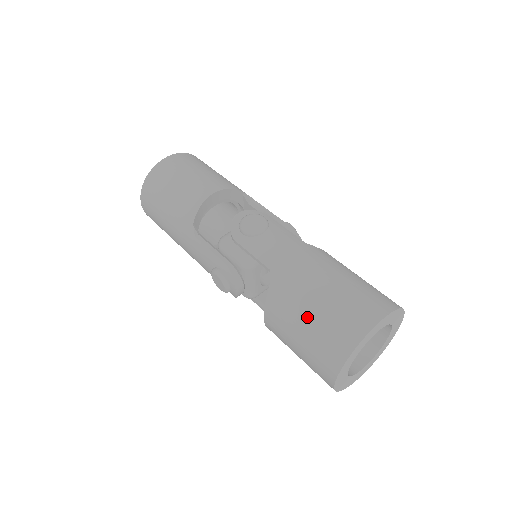
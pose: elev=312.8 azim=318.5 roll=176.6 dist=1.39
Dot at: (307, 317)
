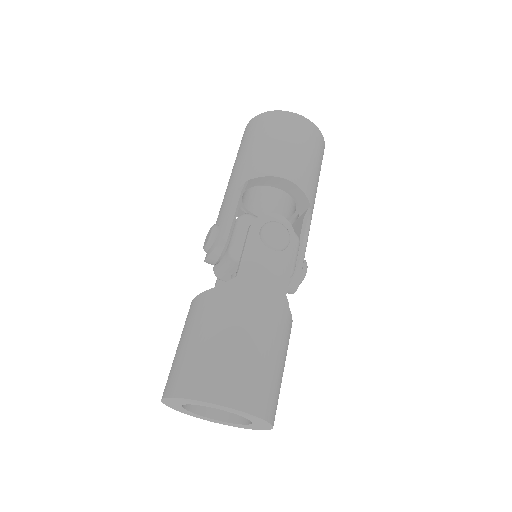
Dot at: (207, 338)
